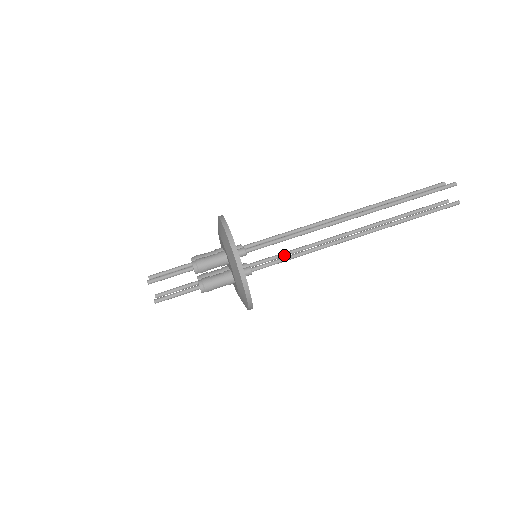
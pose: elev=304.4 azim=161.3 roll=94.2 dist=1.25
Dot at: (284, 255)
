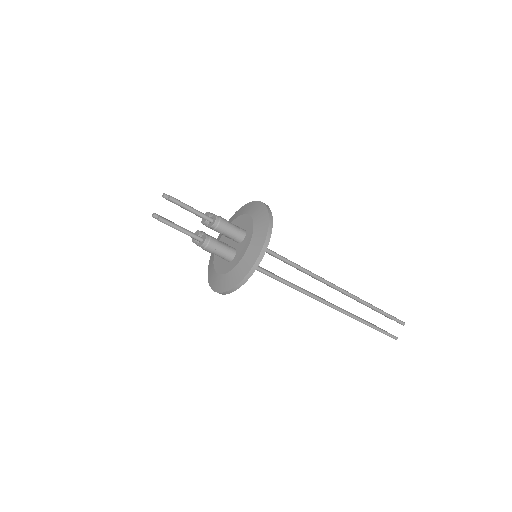
Dot at: occluded
